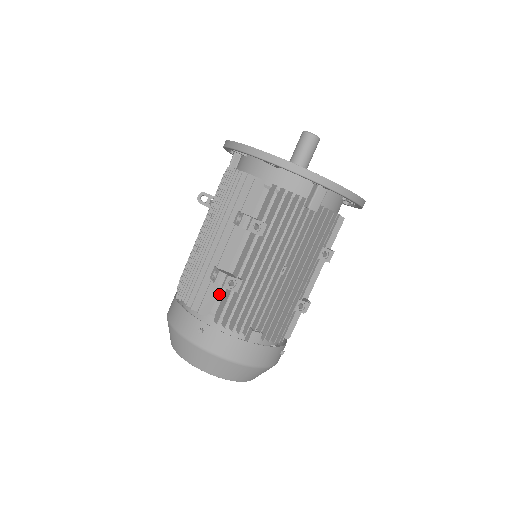
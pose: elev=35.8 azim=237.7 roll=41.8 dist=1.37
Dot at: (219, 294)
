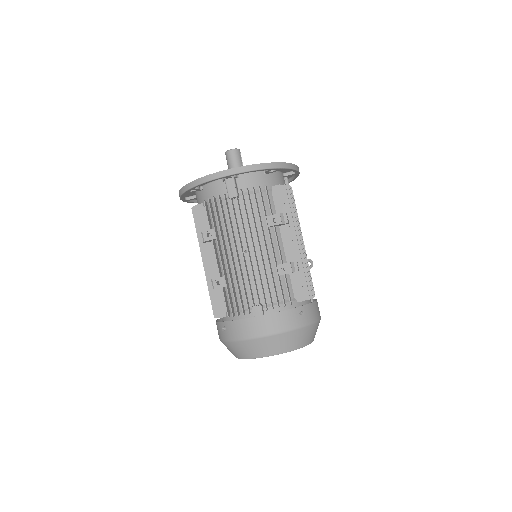
Dot at: occluded
